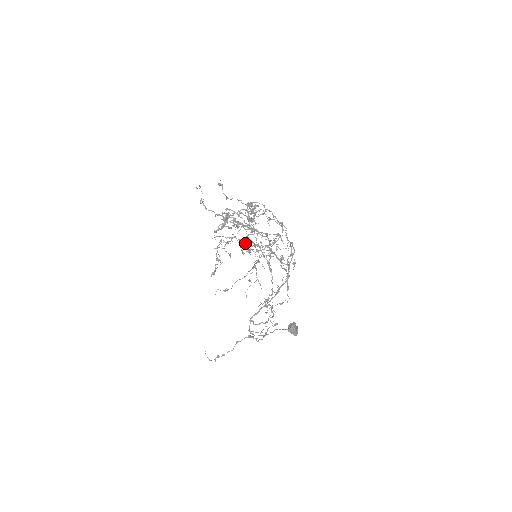
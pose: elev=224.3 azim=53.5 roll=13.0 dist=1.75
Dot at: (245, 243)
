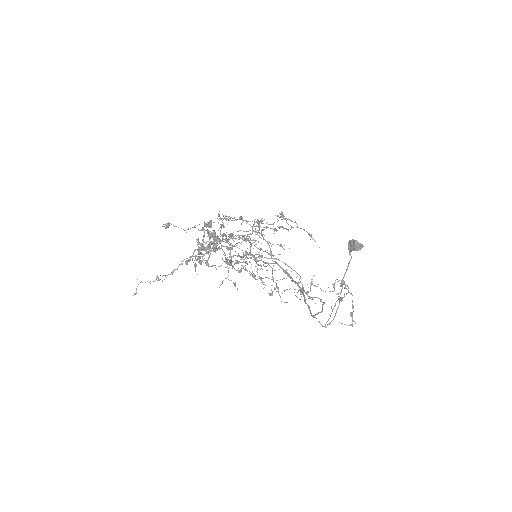
Dot at: occluded
